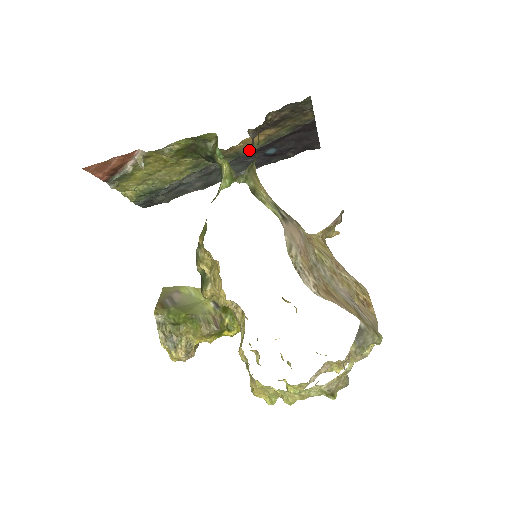
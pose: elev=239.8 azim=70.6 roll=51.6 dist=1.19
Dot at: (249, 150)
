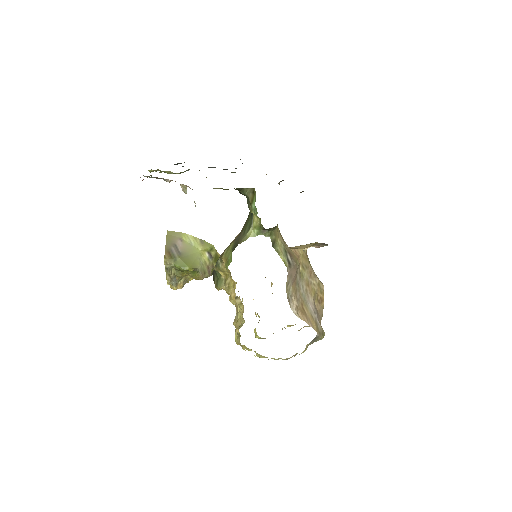
Dot at: occluded
